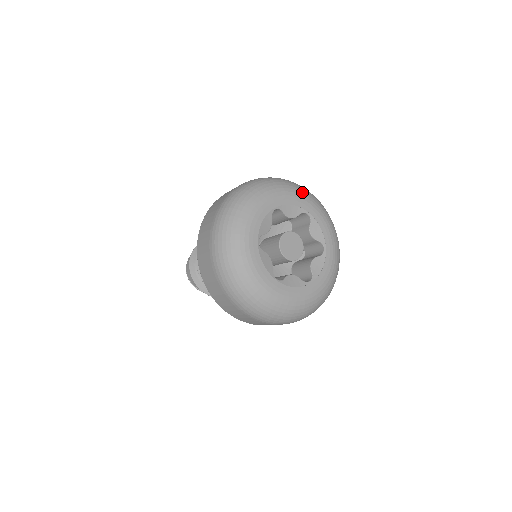
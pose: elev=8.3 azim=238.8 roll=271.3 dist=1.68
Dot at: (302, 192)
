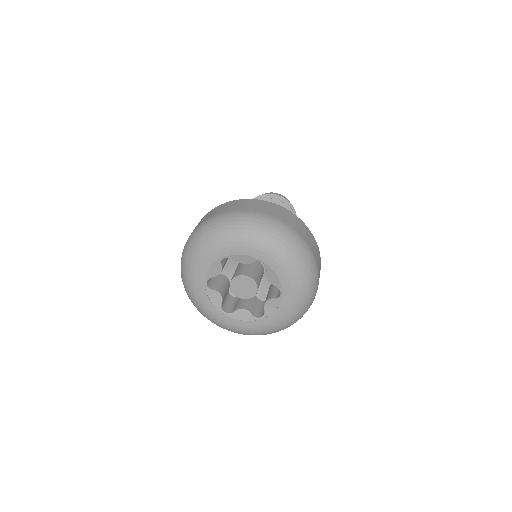
Dot at: (260, 241)
